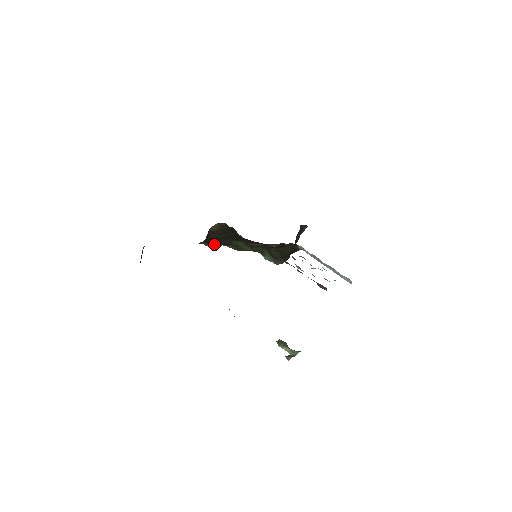
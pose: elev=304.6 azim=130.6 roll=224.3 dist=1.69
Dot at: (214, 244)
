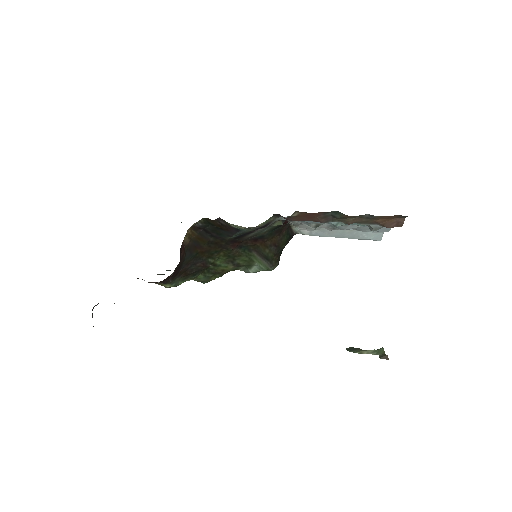
Dot at: (180, 280)
